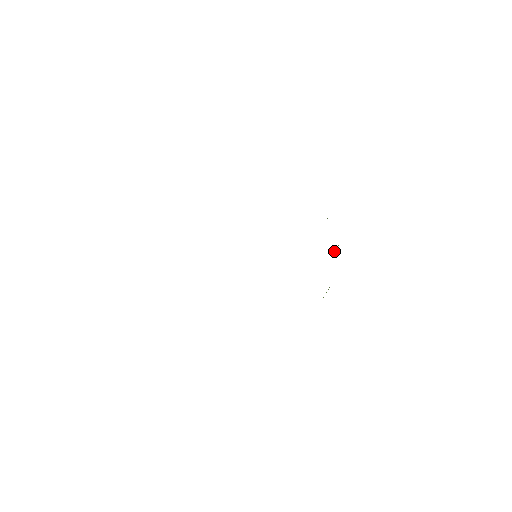
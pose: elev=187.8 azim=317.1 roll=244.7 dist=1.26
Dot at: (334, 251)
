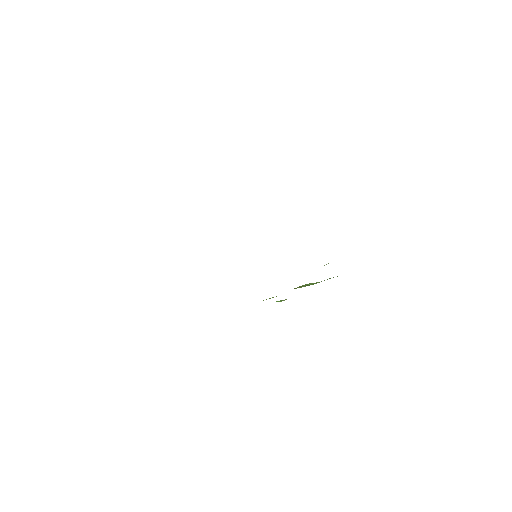
Dot at: (308, 285)
